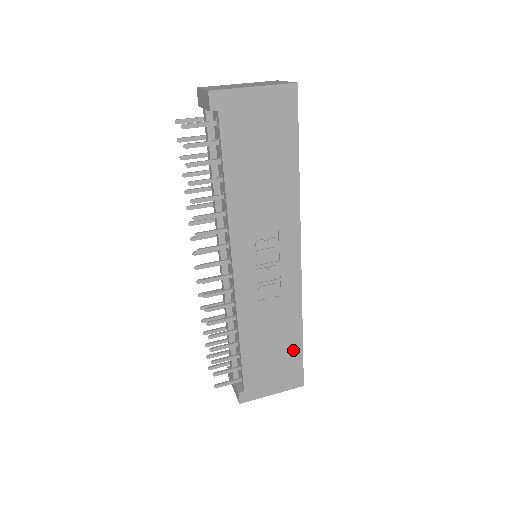
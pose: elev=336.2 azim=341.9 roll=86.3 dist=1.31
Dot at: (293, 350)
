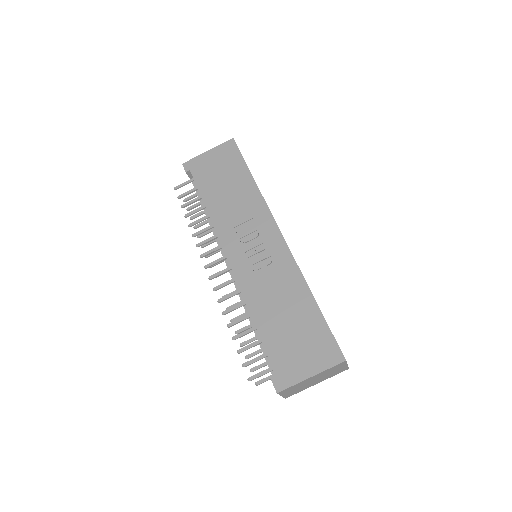
Dot at: (313, 319)
